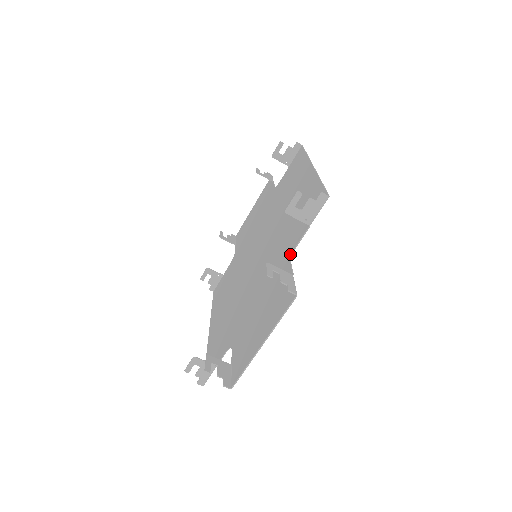
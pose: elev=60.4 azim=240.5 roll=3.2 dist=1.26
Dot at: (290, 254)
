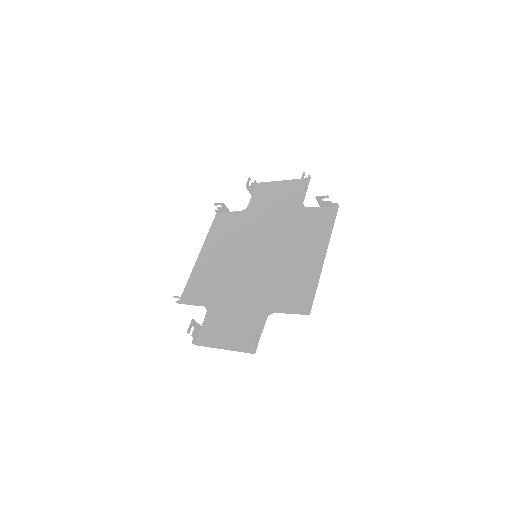
Dot at: (270, 312)
